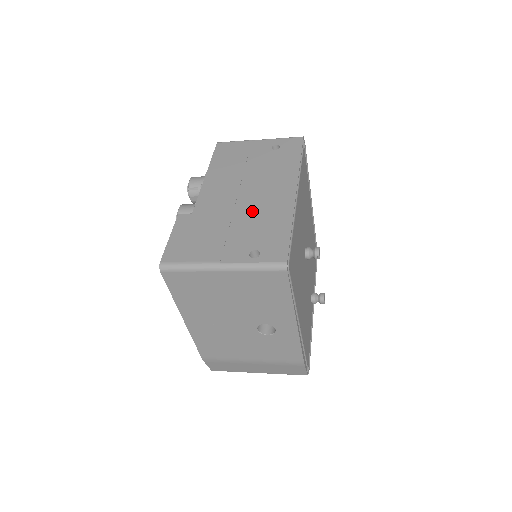
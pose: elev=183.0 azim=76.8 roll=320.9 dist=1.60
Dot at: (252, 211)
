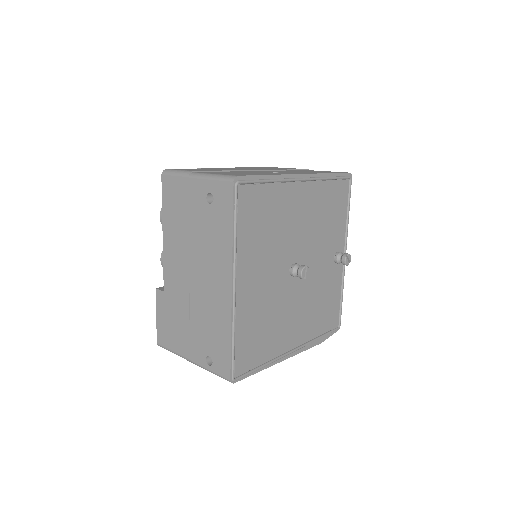
Dot at: (202, 305)
